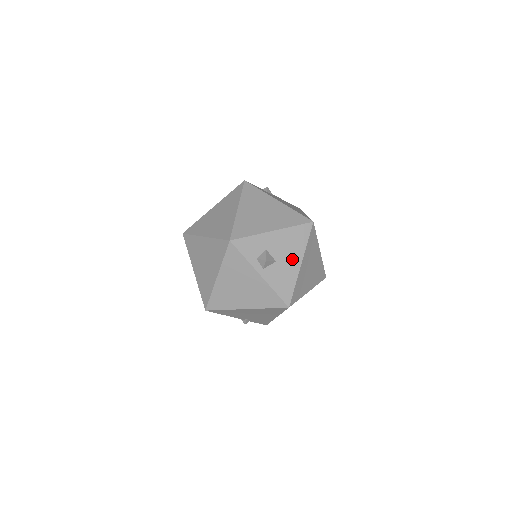
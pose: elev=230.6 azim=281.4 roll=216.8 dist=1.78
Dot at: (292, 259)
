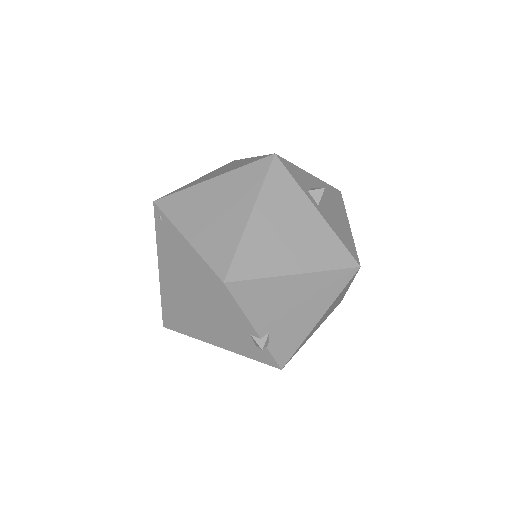
Dot at: (339, 214)
